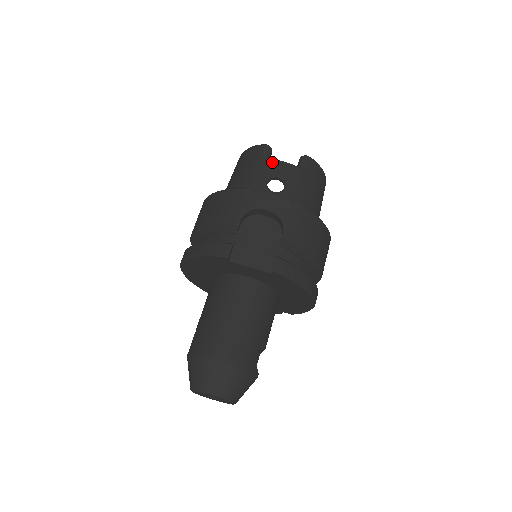
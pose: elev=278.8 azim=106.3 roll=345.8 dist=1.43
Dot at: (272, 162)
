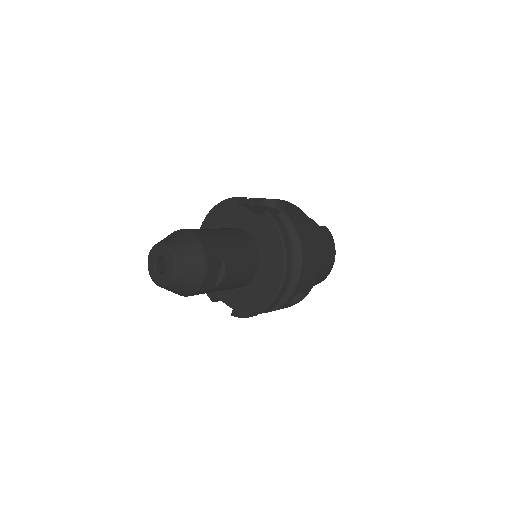
Dot at: occluded
